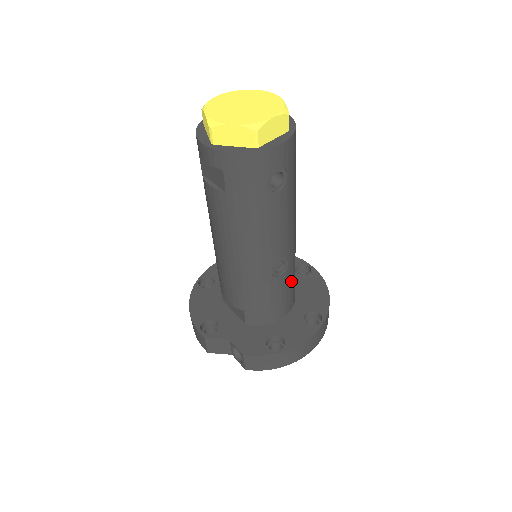
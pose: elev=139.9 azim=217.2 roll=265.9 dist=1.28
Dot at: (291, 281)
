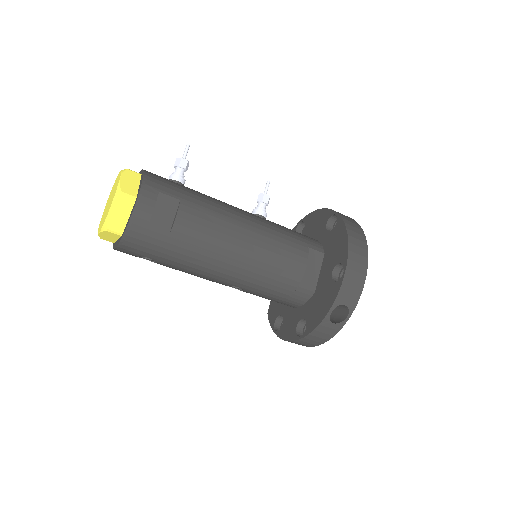
Dot at: (269, 294)
